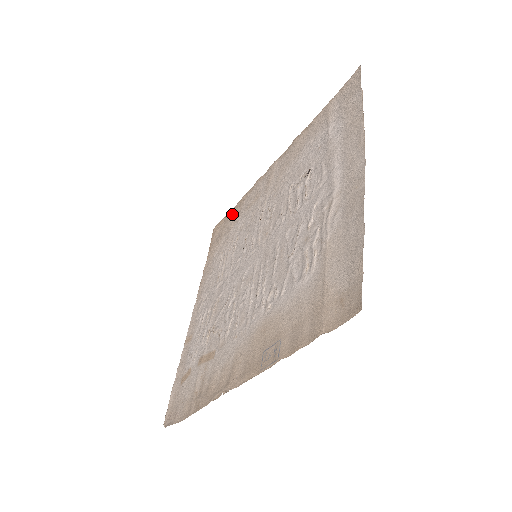
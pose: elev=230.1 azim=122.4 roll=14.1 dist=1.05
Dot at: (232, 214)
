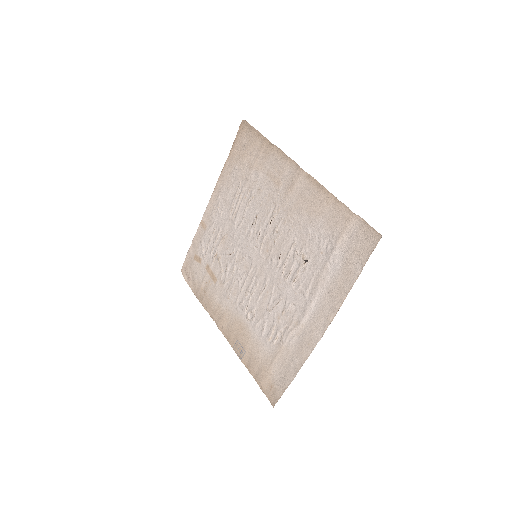
Dot at: (259, 144)
